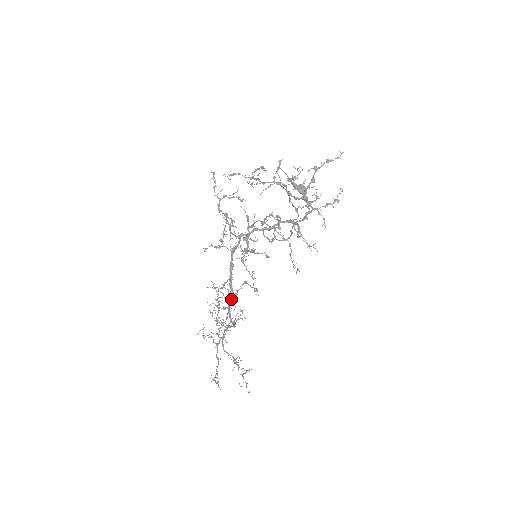
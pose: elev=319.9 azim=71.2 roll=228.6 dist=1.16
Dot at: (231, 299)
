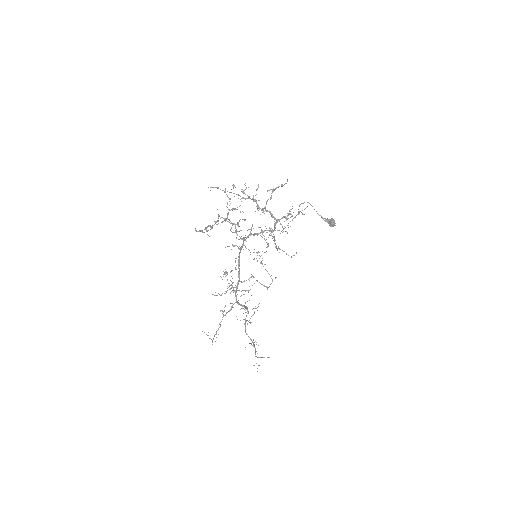
Dot at: occluded
